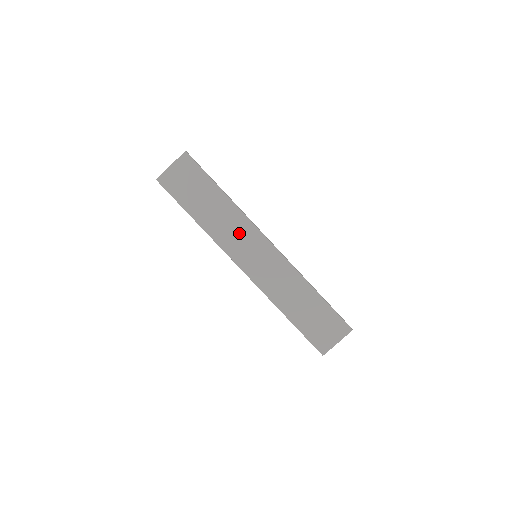
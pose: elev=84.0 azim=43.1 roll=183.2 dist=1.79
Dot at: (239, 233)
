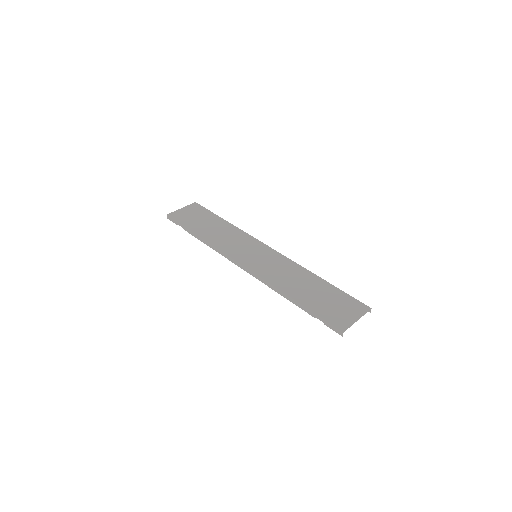
Dot at: (239, 242)
